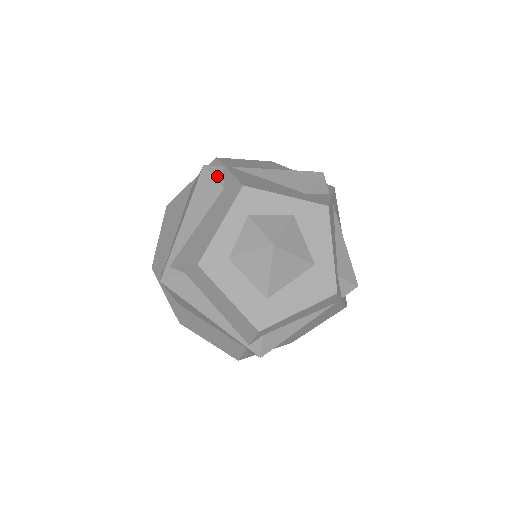
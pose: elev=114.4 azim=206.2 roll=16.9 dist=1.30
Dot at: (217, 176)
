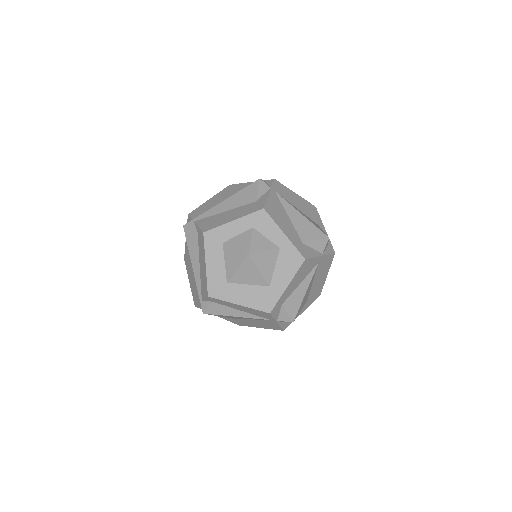
Dot at: (261, 191)
